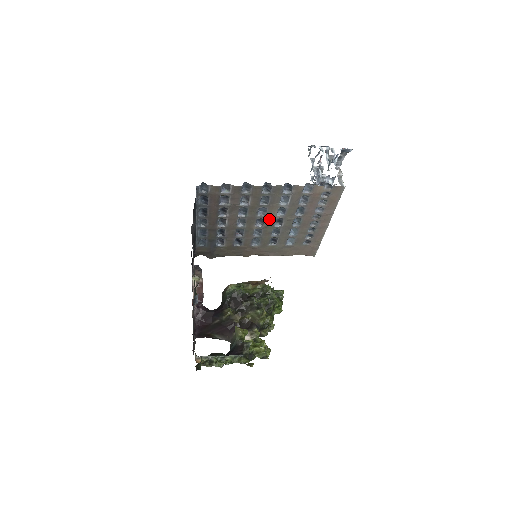
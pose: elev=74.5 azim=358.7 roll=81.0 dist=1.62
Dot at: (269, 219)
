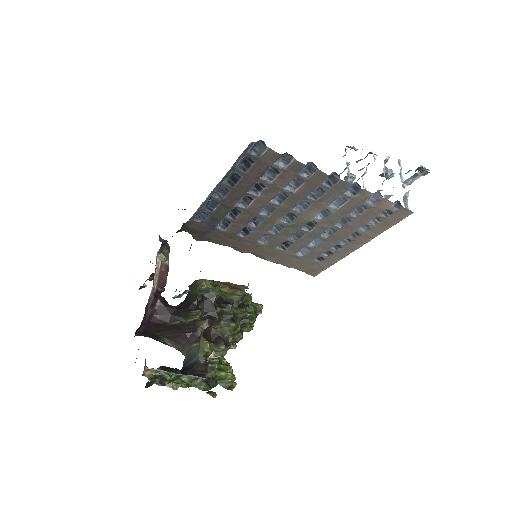
Dot at: (302, 218)
